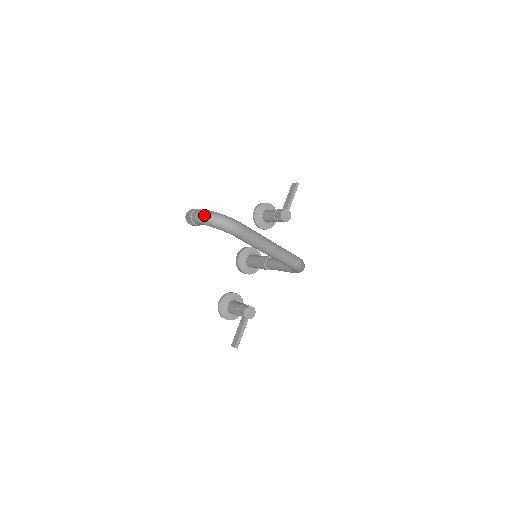
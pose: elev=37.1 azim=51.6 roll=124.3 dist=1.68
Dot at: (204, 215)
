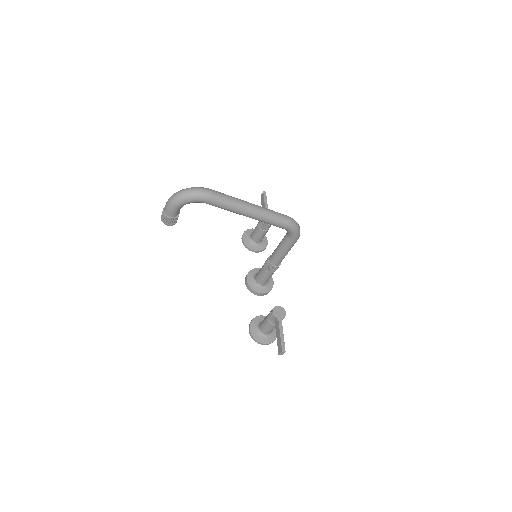
Dot at: (172, 197)
